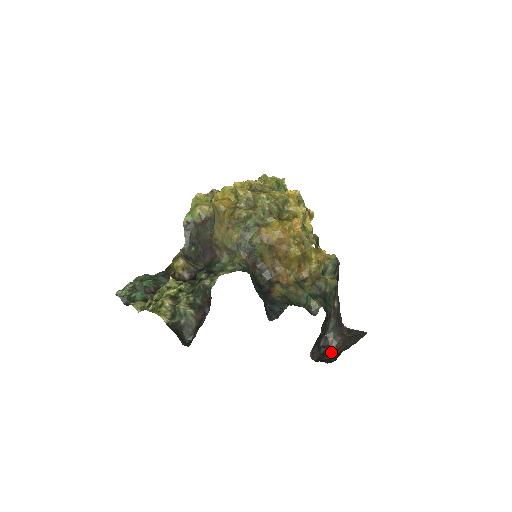
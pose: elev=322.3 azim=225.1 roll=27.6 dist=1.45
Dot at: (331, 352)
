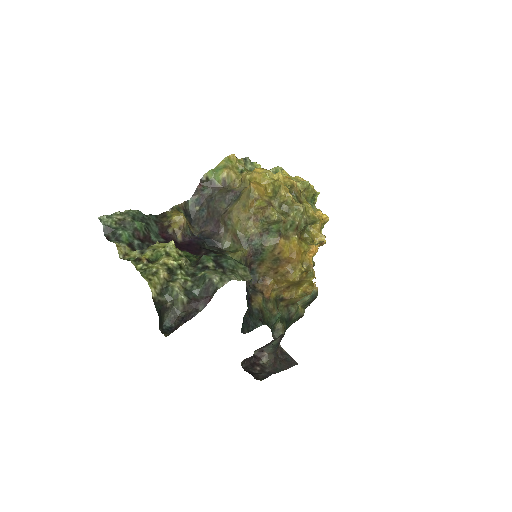
Dot at: (260, 367)
